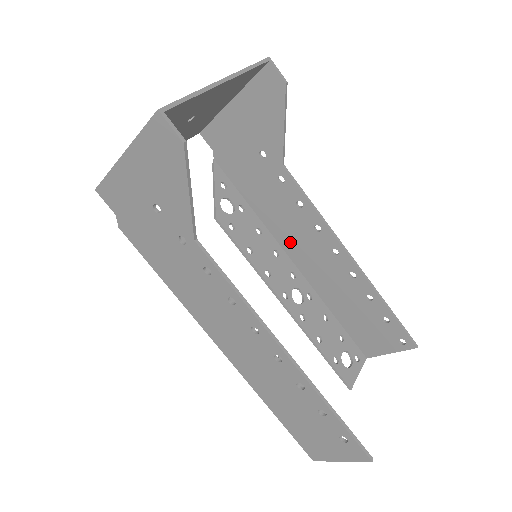
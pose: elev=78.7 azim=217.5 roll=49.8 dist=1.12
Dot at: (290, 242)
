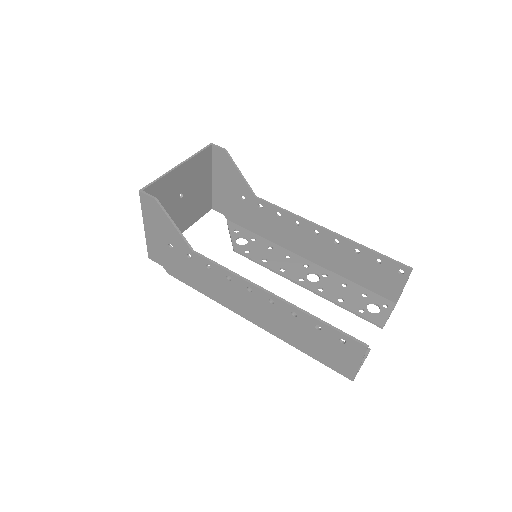
Dot at: (293, 244)
